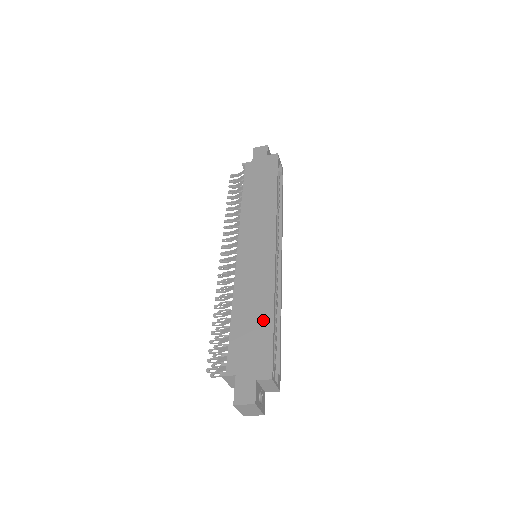
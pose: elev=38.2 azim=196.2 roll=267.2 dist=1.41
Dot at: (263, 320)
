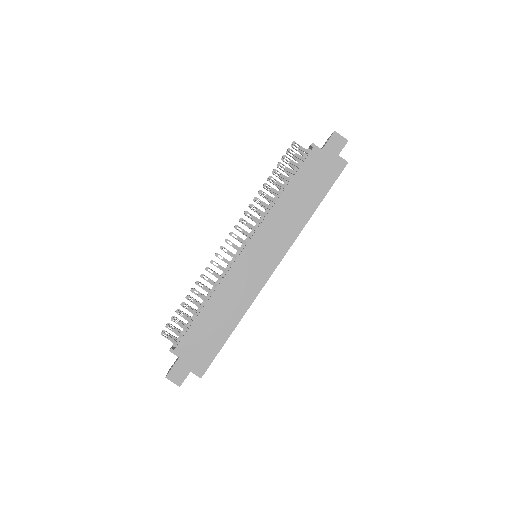
Dot at: (223, 330)
